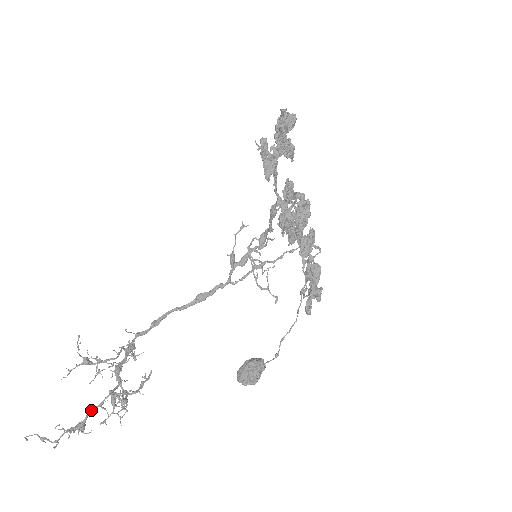
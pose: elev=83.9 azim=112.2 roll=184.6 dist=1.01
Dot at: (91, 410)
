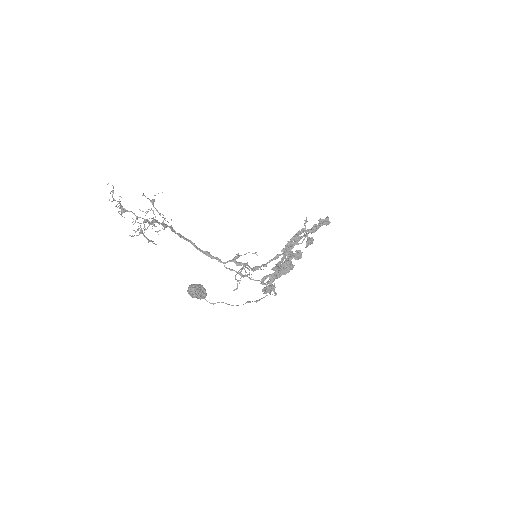
Dot at: (134, 213)
